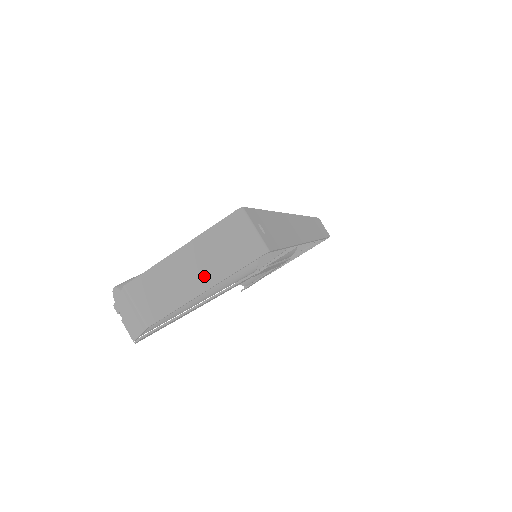
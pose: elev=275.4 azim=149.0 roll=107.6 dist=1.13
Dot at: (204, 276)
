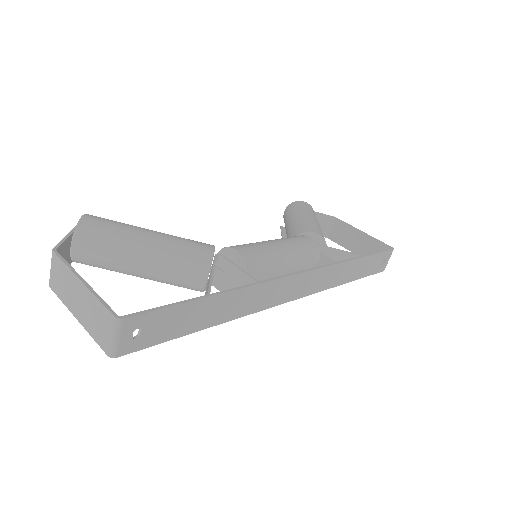
Dot at: (81, 313)
